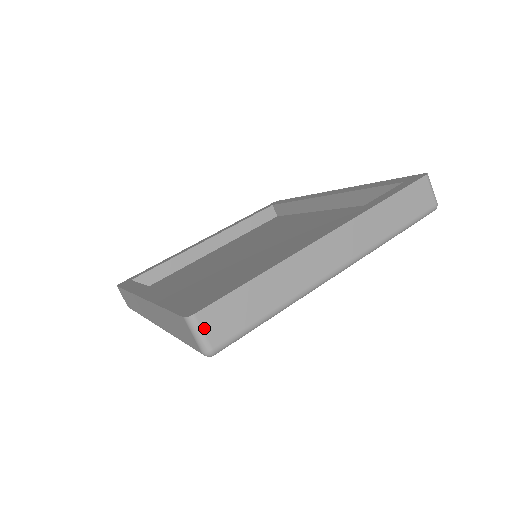
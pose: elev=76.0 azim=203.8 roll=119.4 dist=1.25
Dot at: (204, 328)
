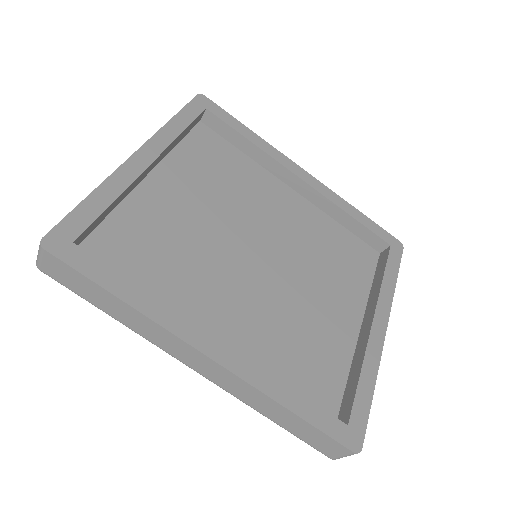
Dot at: occluded
